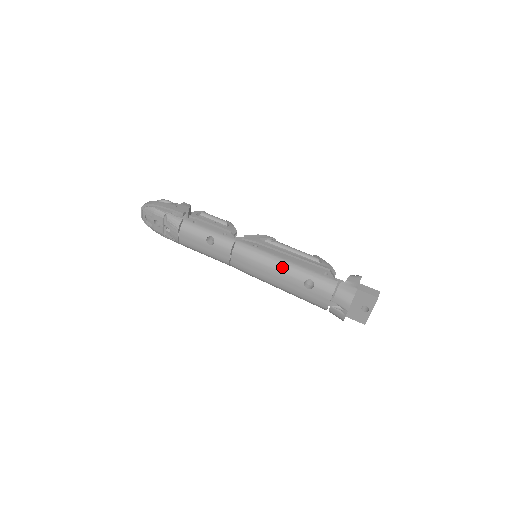
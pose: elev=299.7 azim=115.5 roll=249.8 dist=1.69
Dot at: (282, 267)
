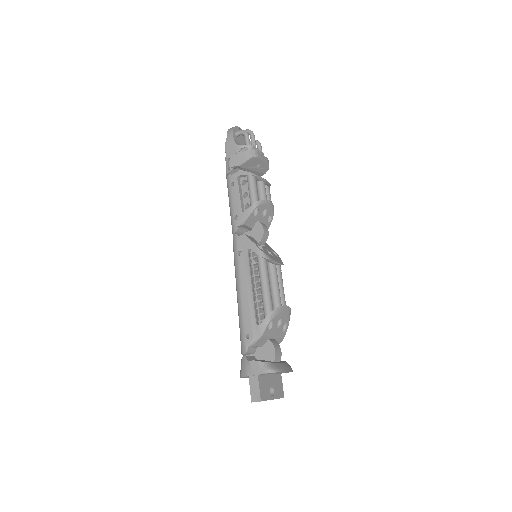
Dot at: (237, 292)
